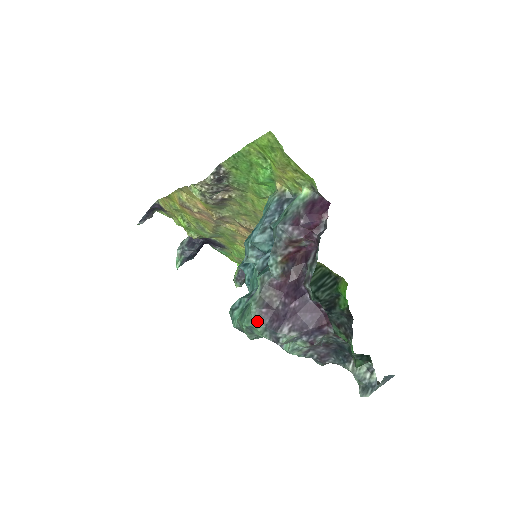
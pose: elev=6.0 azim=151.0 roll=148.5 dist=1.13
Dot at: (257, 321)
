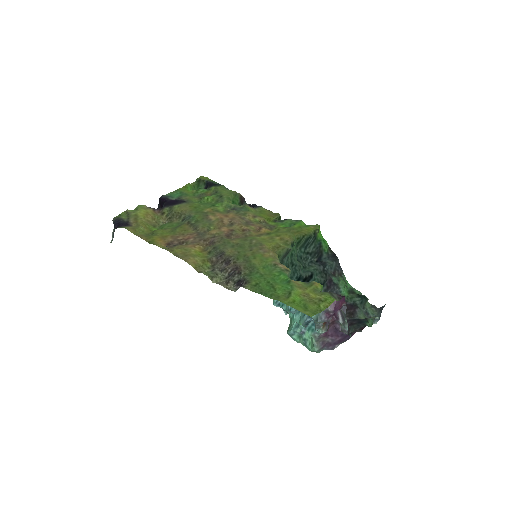
Dot at: (320, 351)
